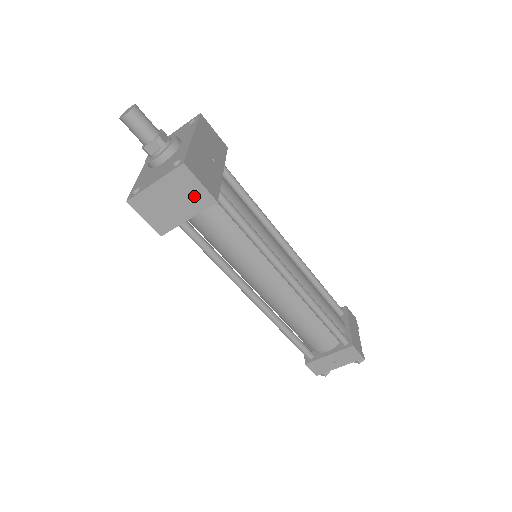
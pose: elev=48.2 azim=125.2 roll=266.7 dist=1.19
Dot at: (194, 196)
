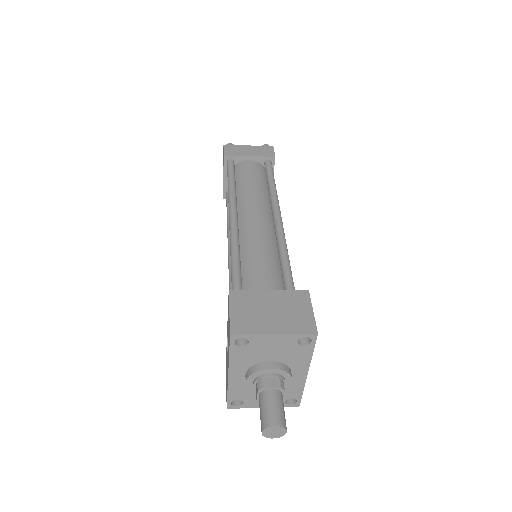
Dot at: occluded
